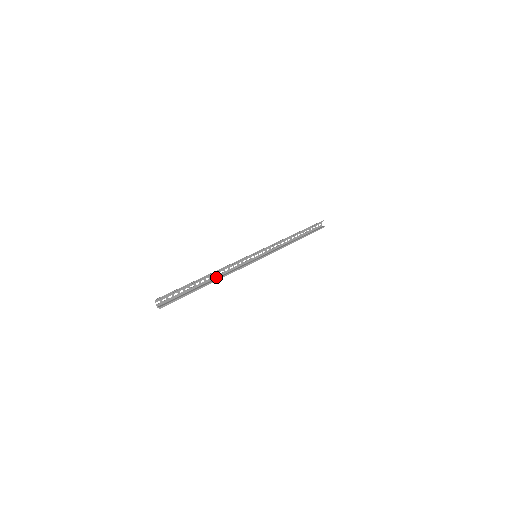
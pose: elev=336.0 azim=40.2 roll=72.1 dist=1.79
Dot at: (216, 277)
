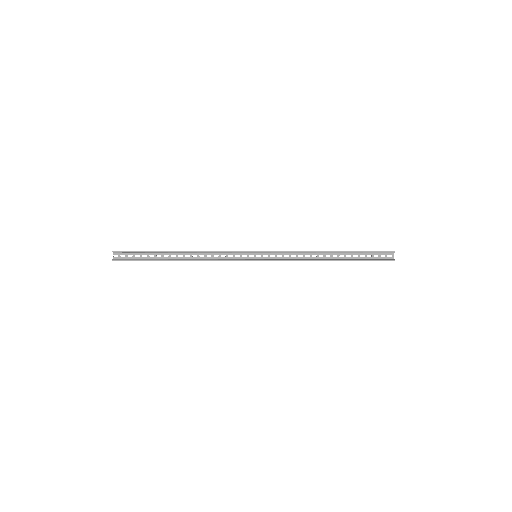
Dot at: (192, 258)
